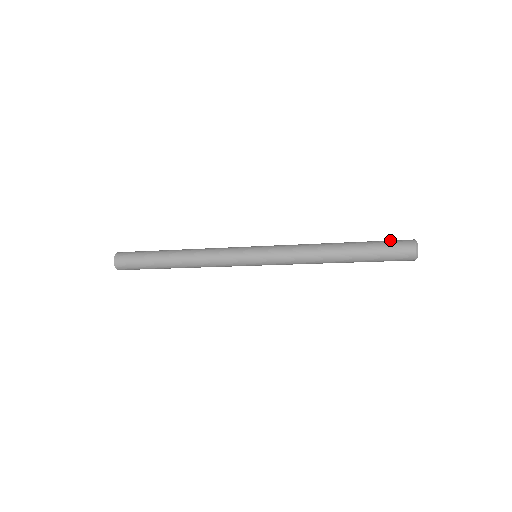
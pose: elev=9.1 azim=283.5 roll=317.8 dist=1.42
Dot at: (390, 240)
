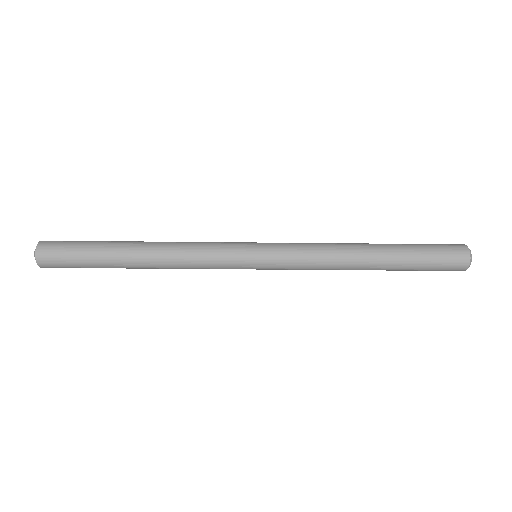
Dot at: (437, 245)
